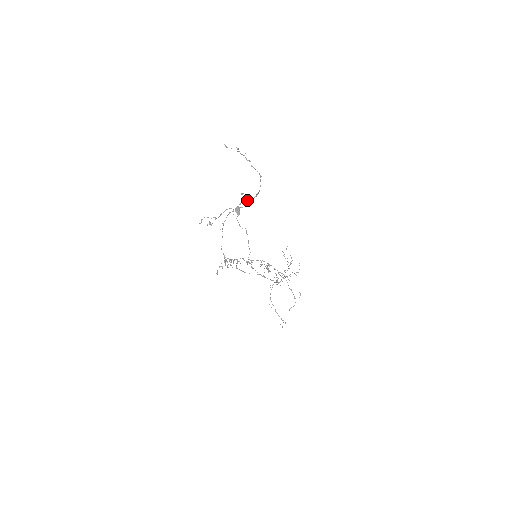
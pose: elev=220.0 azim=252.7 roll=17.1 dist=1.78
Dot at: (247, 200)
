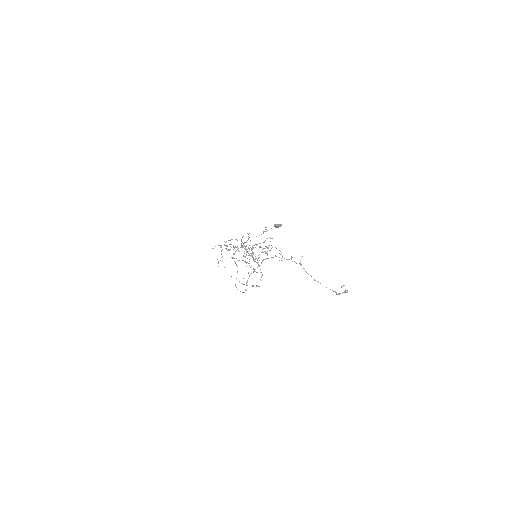
Dot at: (301, 264)
